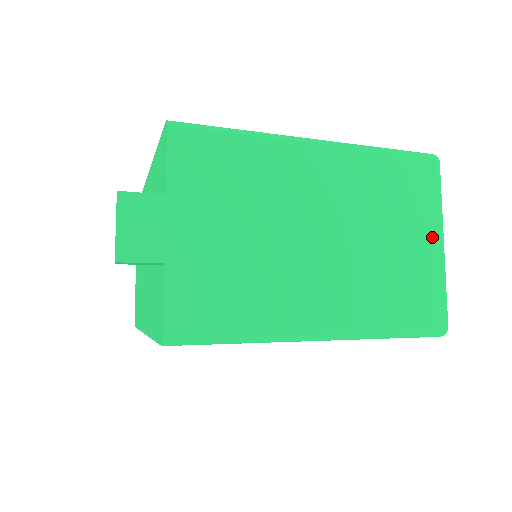
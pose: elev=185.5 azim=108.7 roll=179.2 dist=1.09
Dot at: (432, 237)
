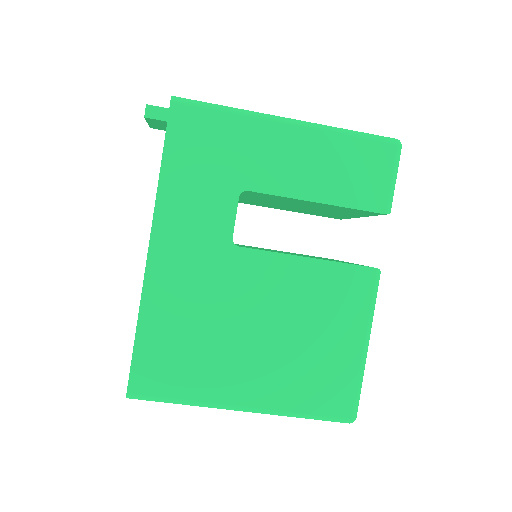
Dot at: occluded
